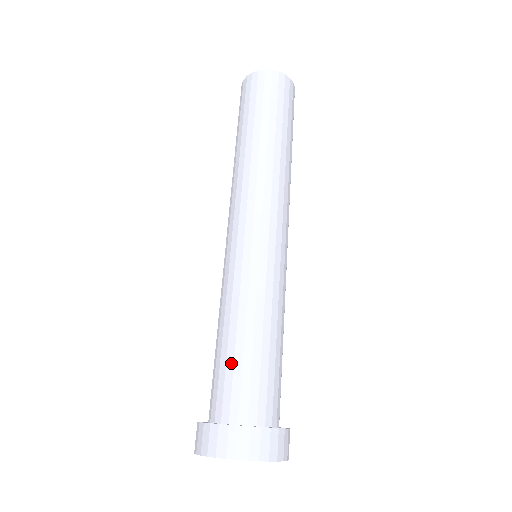
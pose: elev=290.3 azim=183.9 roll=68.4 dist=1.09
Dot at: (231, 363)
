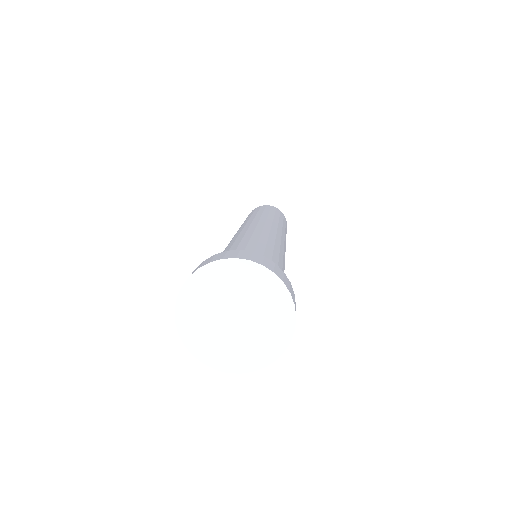
Dot at: occluded
